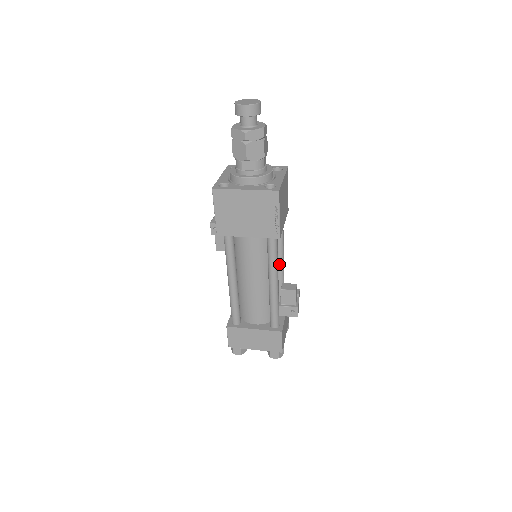
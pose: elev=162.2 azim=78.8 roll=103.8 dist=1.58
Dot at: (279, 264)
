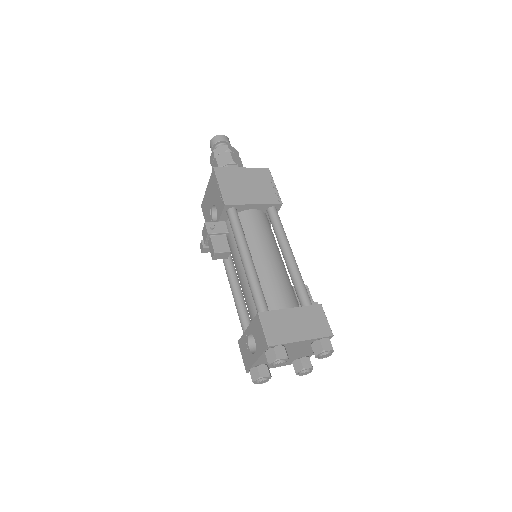
Dot at: occluded
